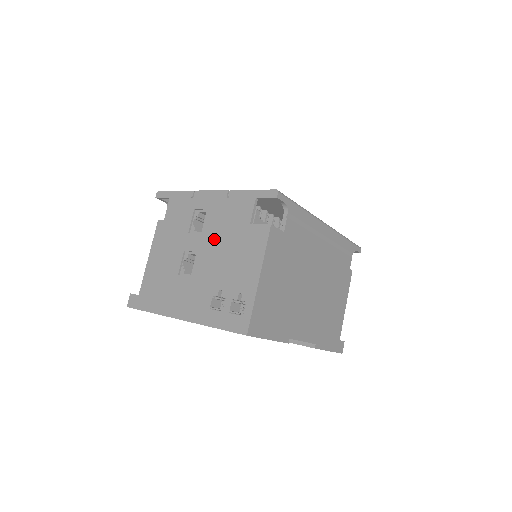
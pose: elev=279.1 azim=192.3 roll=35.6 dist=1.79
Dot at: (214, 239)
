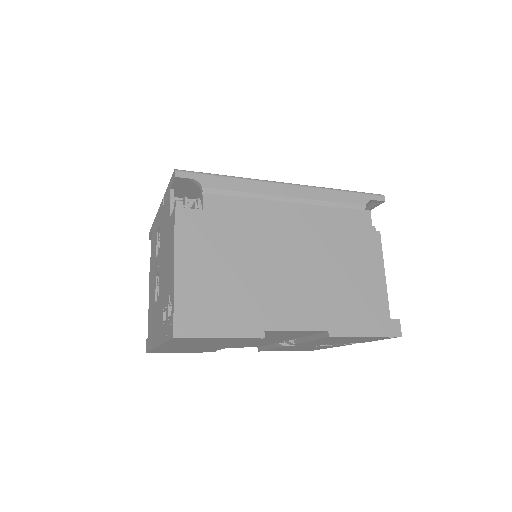
Dot at: (161, 251)
